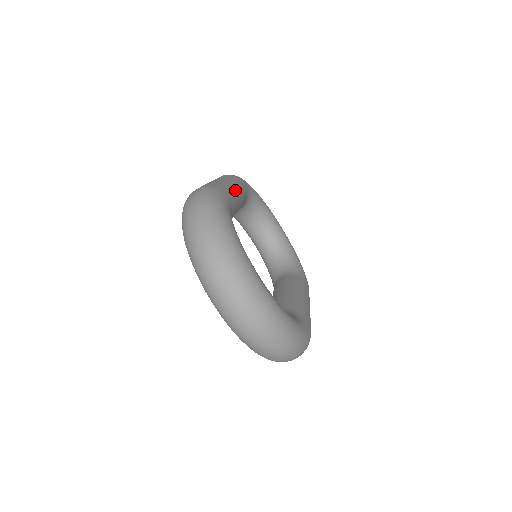
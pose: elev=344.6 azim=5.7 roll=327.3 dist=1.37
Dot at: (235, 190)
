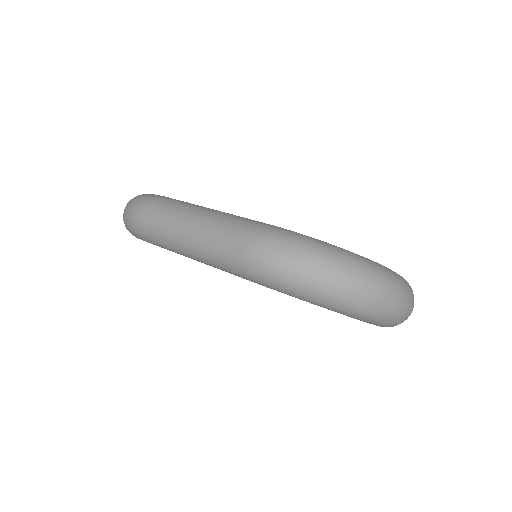
Dot at: (224, 212)
